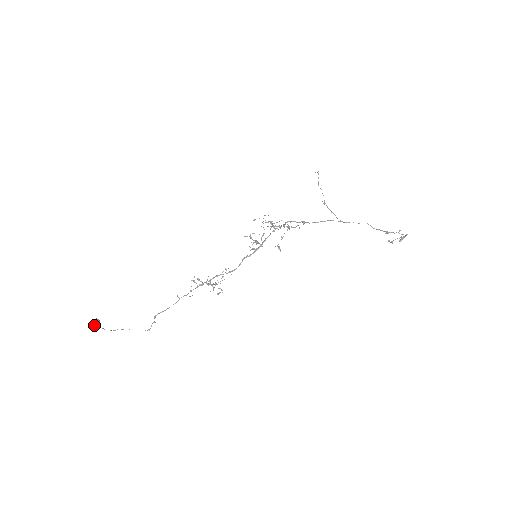
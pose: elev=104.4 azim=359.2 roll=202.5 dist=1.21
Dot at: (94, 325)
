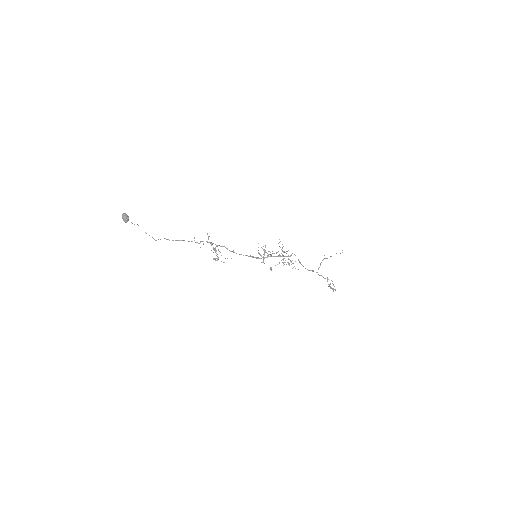
Dot at: (123, 220)
